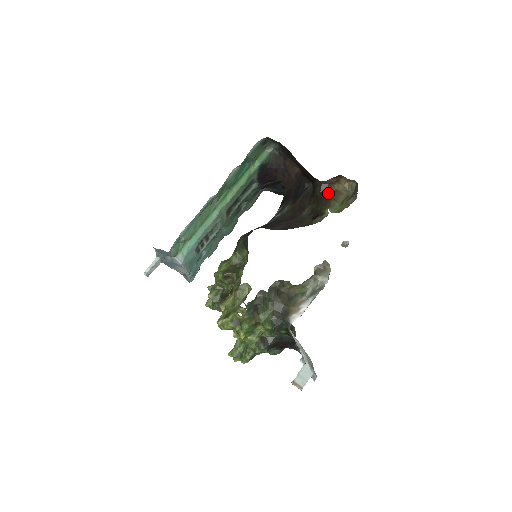
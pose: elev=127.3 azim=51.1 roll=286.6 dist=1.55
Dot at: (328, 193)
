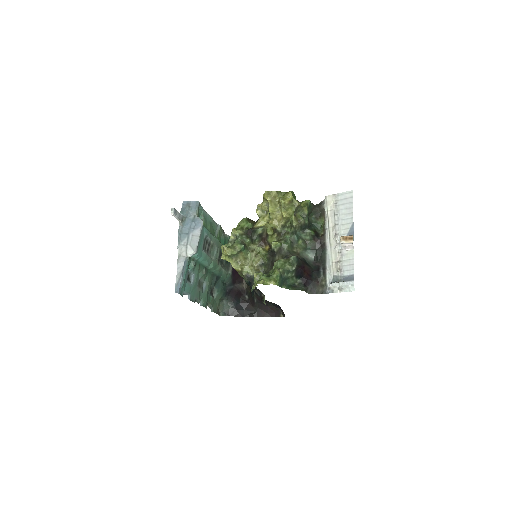
Dot at: occluded
